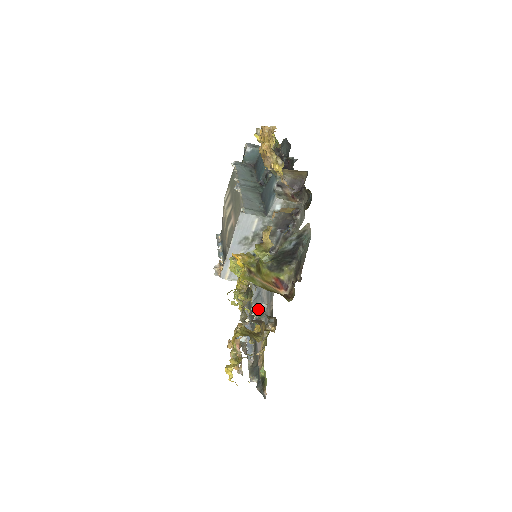
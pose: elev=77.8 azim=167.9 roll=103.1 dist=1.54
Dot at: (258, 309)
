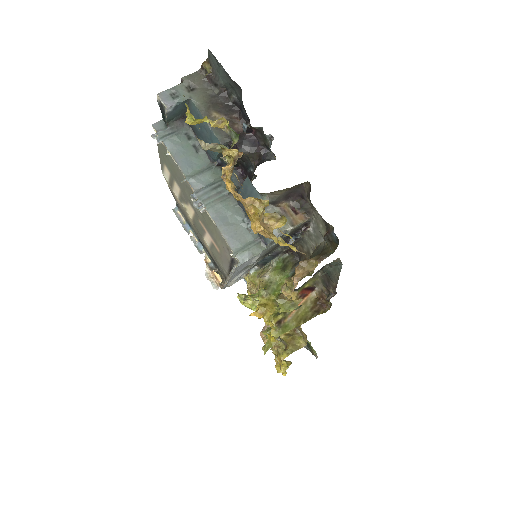
Dot at: occluded
